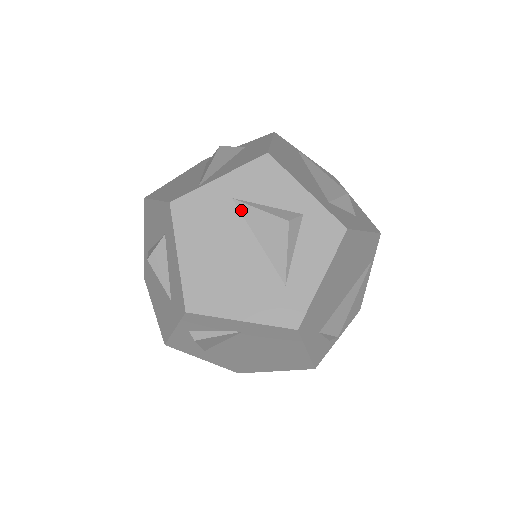
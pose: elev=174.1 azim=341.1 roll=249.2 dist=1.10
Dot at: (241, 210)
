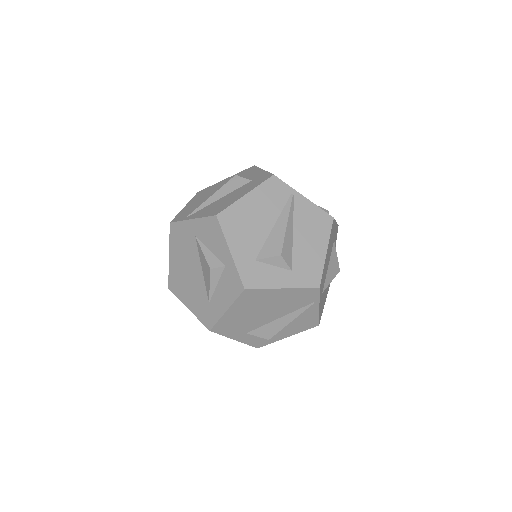
Dot at: (197, 246)
